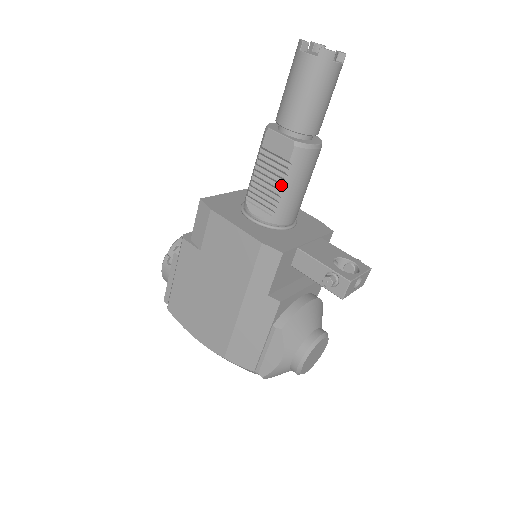
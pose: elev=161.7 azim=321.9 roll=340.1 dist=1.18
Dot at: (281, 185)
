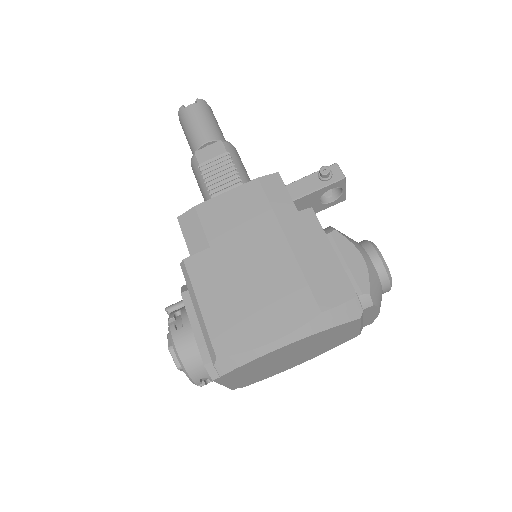
Dot at: (233, 170)
